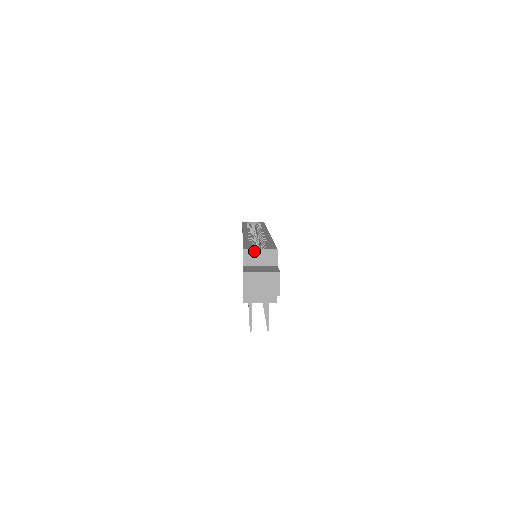
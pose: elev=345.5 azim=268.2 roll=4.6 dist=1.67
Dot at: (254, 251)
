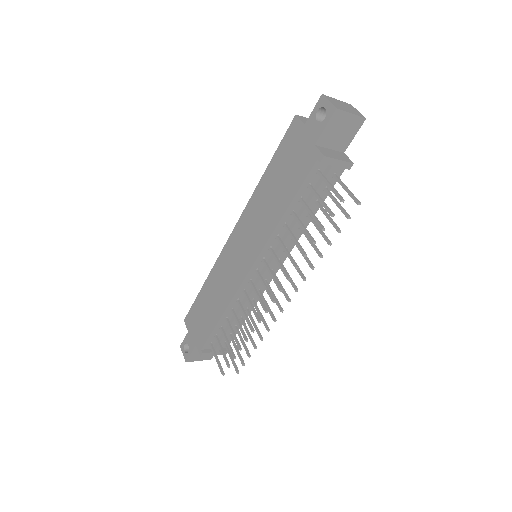
Dot at: (306, 118)
